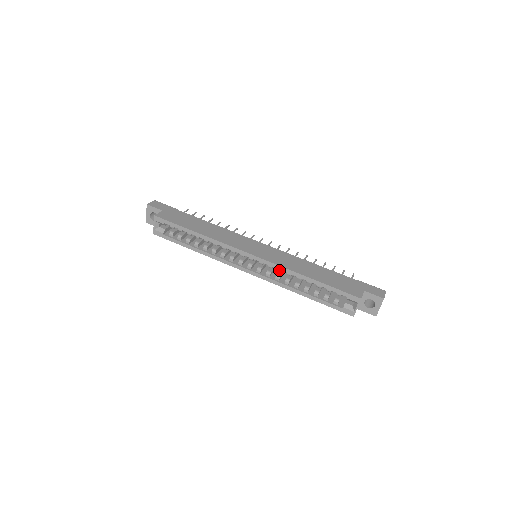
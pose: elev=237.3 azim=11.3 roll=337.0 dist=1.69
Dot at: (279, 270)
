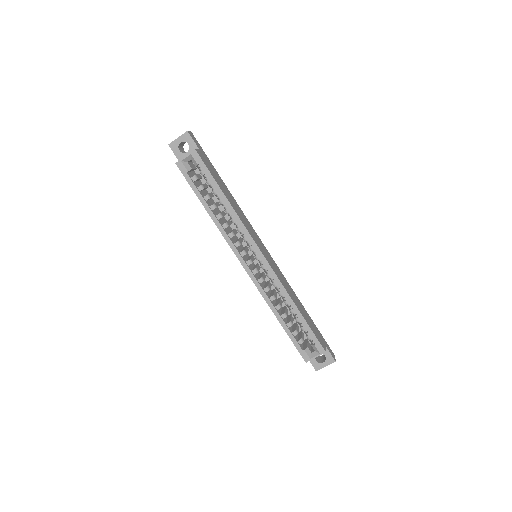
Dot at: (275, 284)
